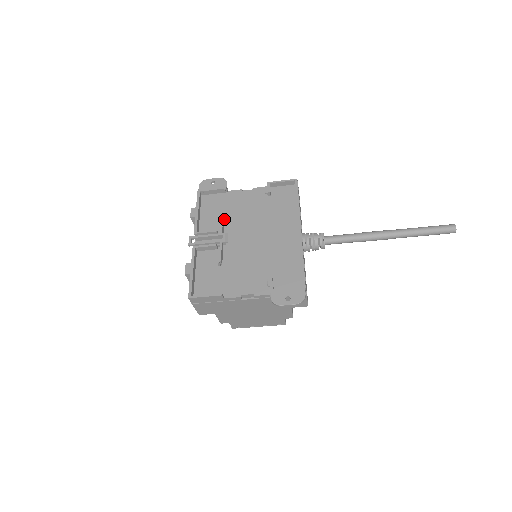
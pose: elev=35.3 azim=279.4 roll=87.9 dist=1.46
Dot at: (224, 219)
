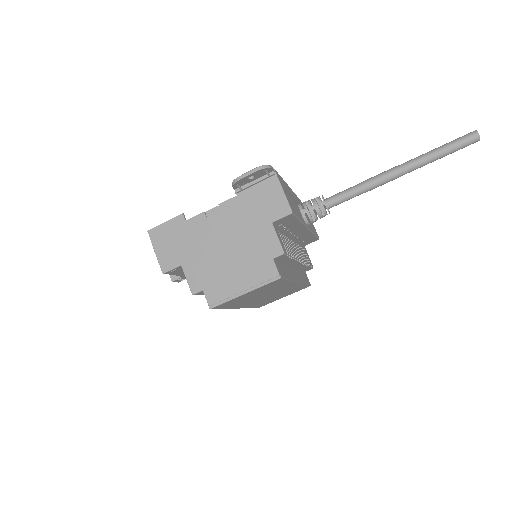
Dot at: occluded
